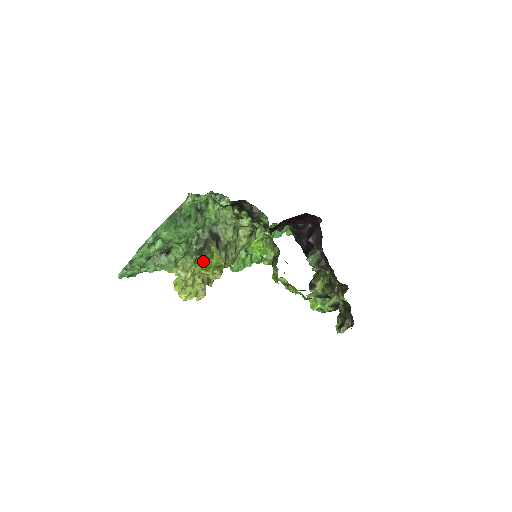
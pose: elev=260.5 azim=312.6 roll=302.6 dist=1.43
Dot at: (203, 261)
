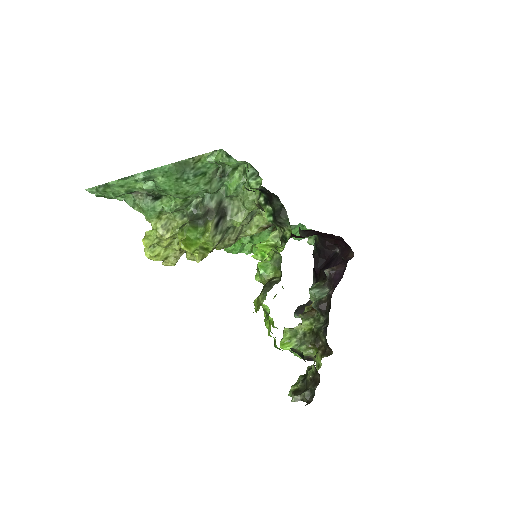
Dot at: (190, 232)
